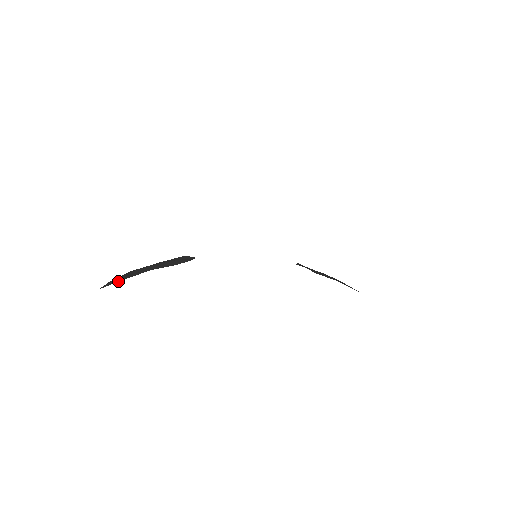
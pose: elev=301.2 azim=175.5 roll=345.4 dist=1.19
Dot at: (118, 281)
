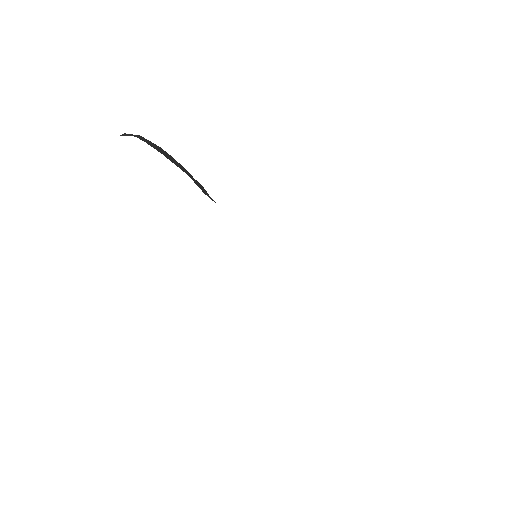
Dot at: (163, 154)
